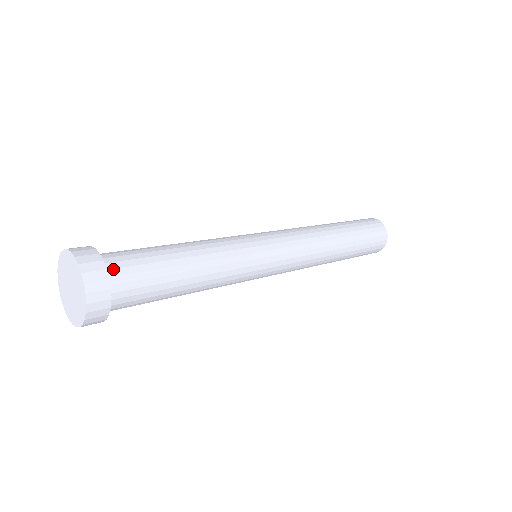
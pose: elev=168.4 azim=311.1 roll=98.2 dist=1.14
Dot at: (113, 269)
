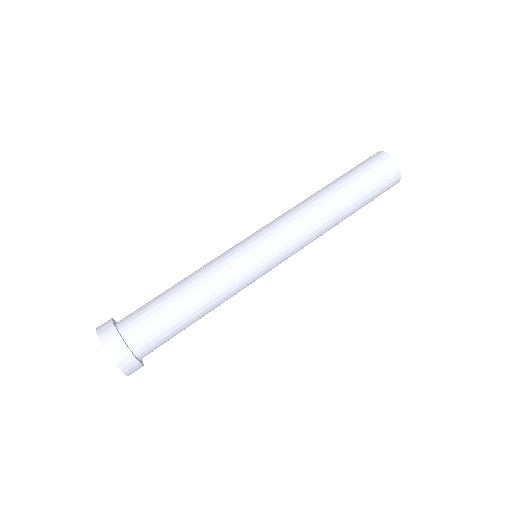
Dot at: (137, 345)
